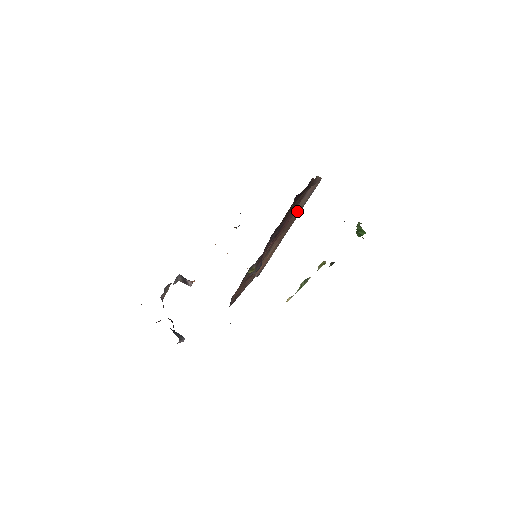
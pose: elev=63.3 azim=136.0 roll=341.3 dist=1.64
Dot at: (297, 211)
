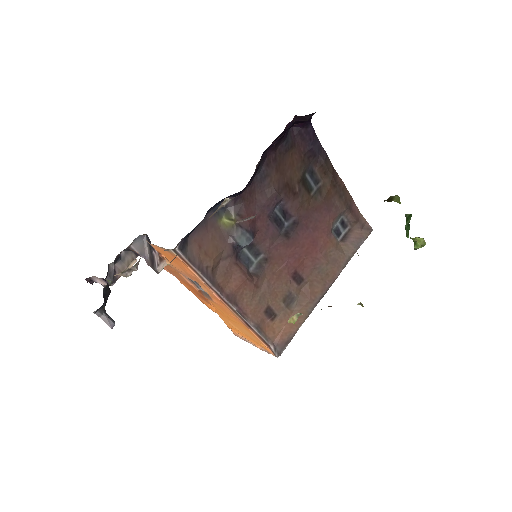
Dot at: (335, 255)
